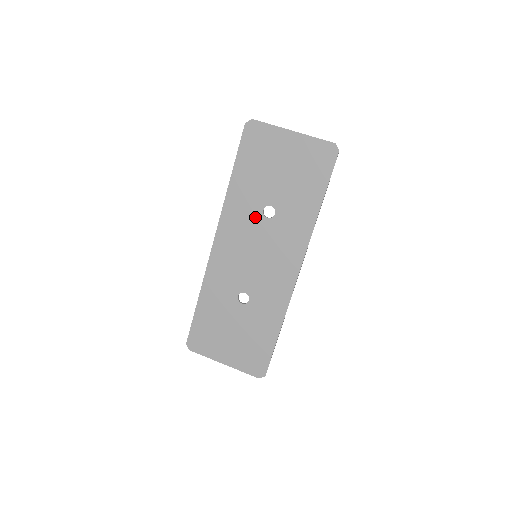
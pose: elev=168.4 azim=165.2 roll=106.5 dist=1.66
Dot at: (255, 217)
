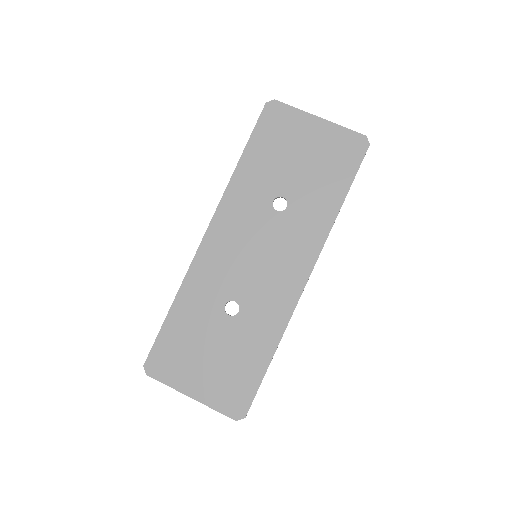
Dot at: (262, 208)
